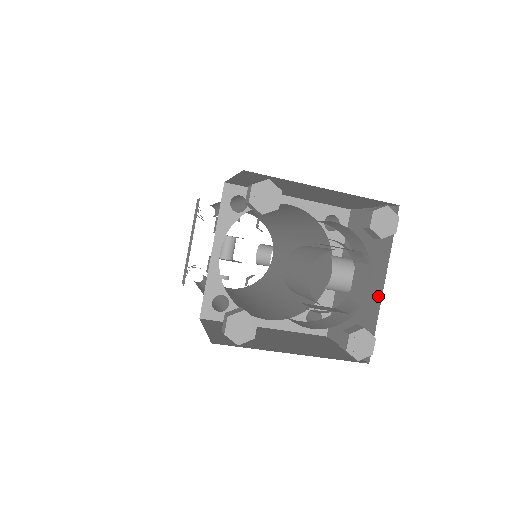
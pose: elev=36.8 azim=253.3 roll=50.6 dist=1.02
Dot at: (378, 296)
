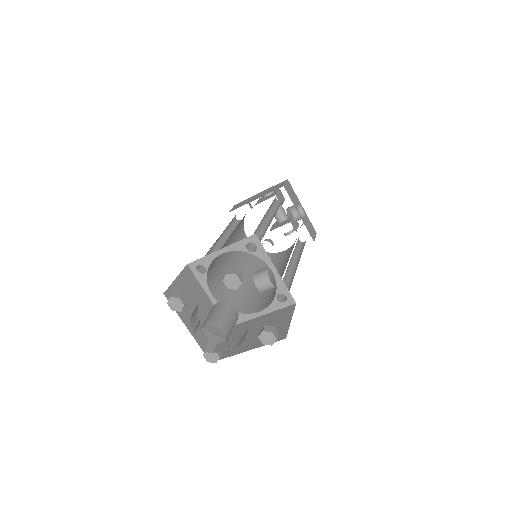
Dot at: occluded
